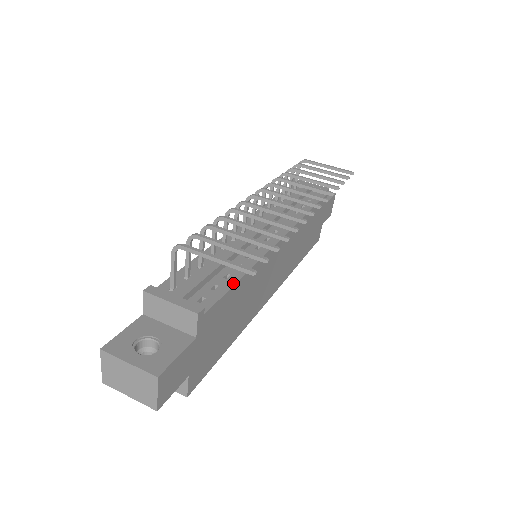
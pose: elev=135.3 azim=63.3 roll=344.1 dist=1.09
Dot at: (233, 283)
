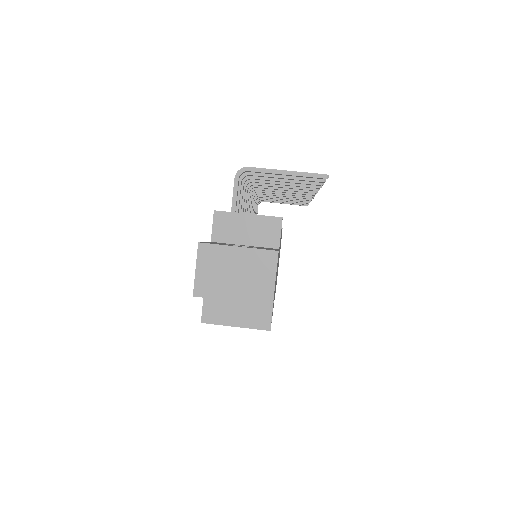
Dot at: occluded
